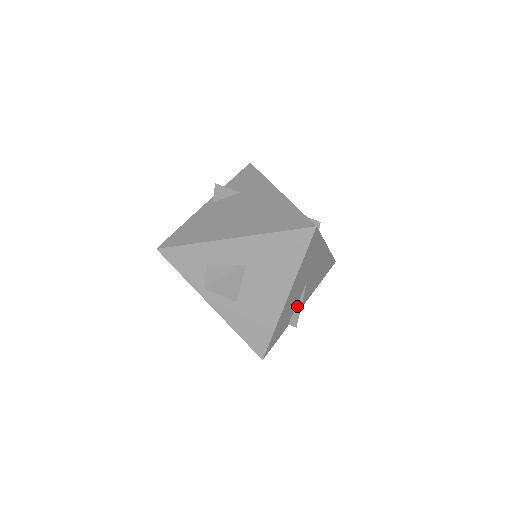
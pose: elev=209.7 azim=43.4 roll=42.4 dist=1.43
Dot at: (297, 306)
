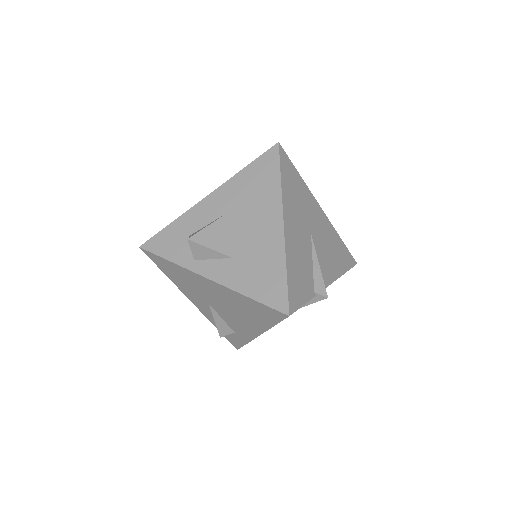
Dot at: (314, 266)
